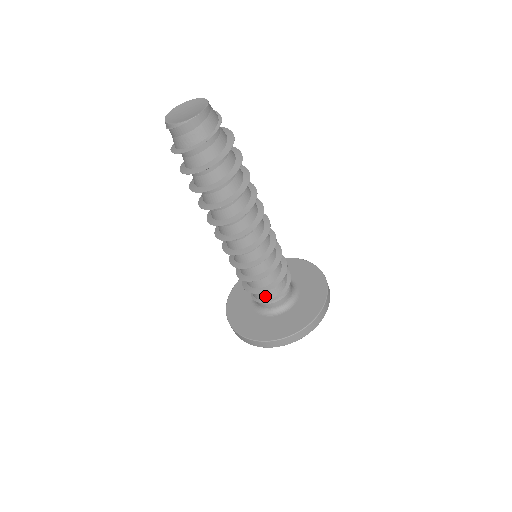
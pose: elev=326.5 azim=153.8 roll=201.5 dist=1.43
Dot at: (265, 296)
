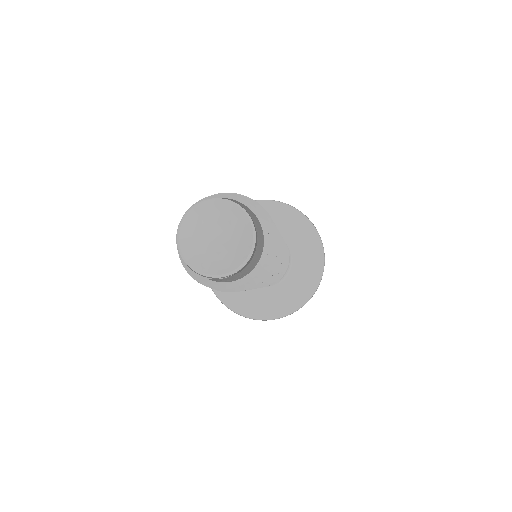
Dot at: occluded
